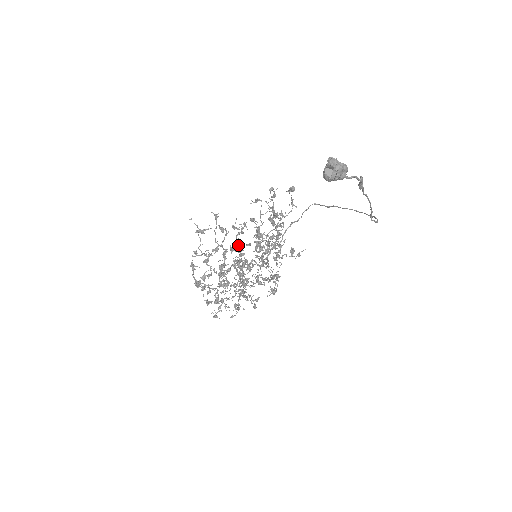
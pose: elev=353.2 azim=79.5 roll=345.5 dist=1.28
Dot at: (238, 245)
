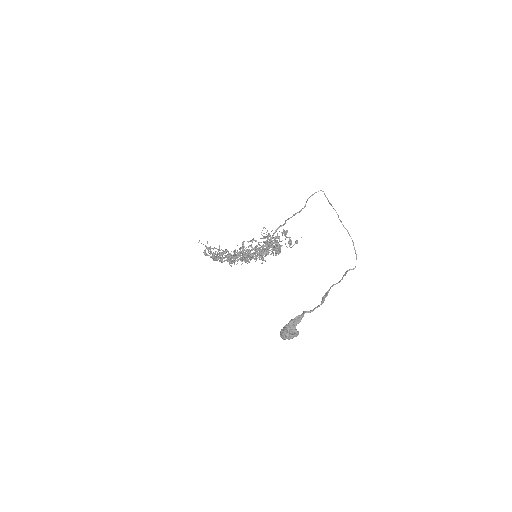
Dot at: occluded
